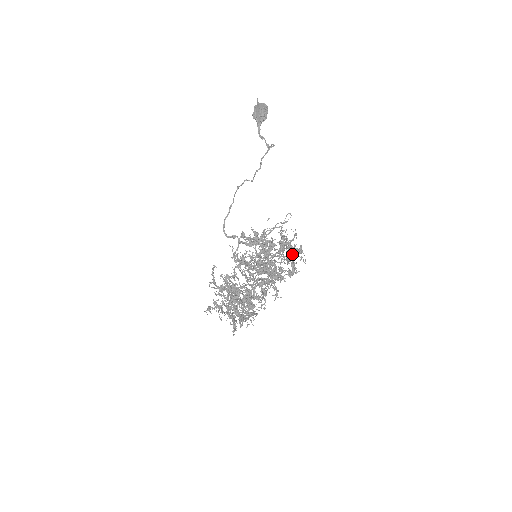
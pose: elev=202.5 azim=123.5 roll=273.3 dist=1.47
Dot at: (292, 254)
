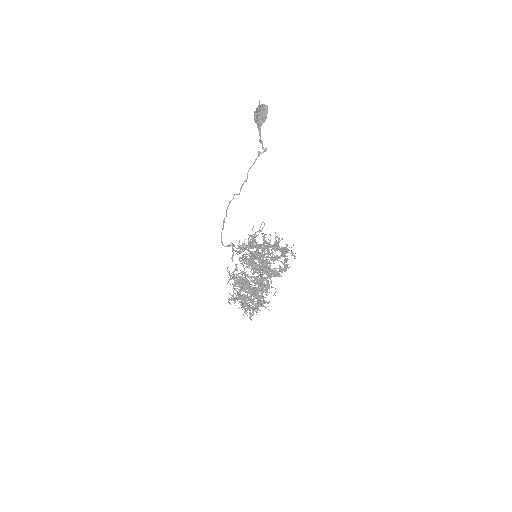
Dot at: (281, 253)
